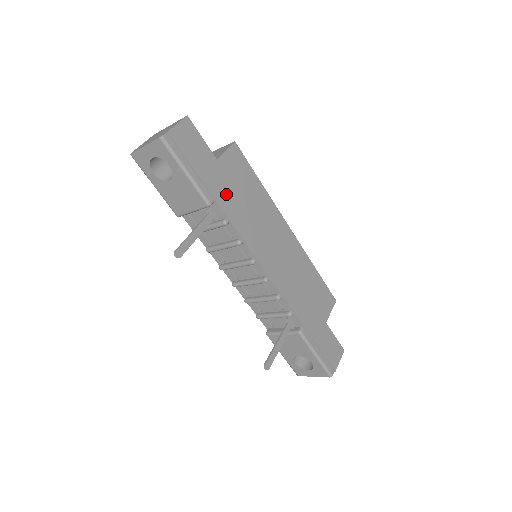
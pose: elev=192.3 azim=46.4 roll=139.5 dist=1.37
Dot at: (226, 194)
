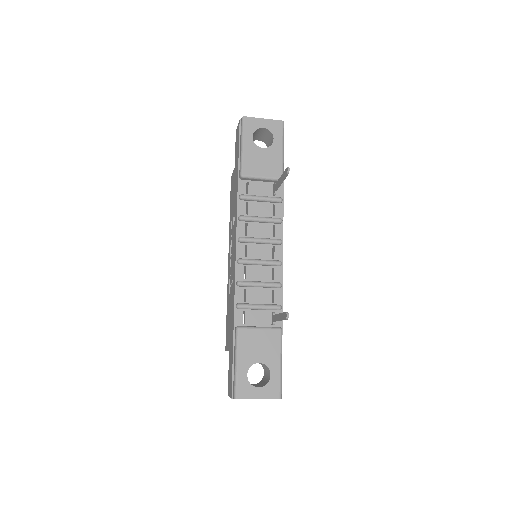
Dot at: occluded
